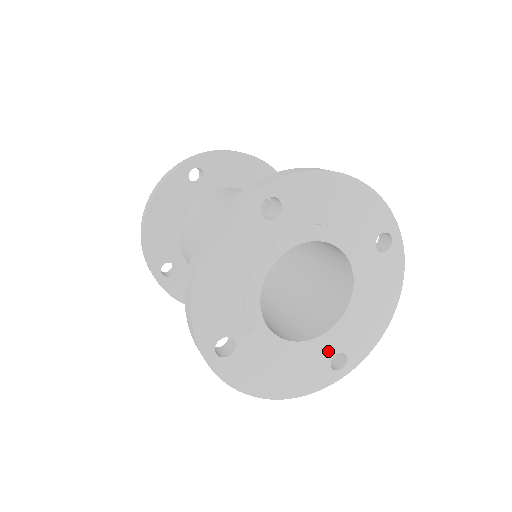
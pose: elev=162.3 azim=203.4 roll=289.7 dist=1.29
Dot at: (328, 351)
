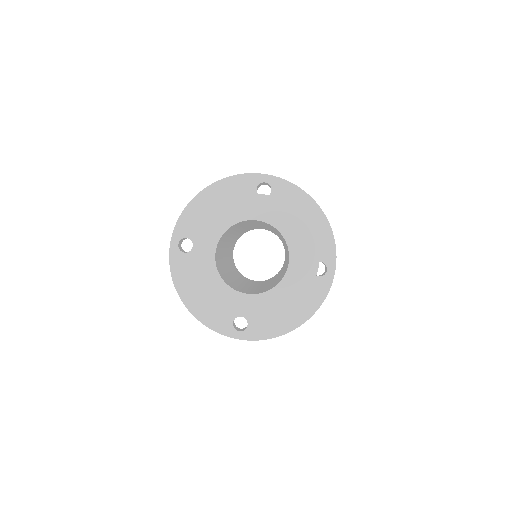
Dot at: (239, 309)
